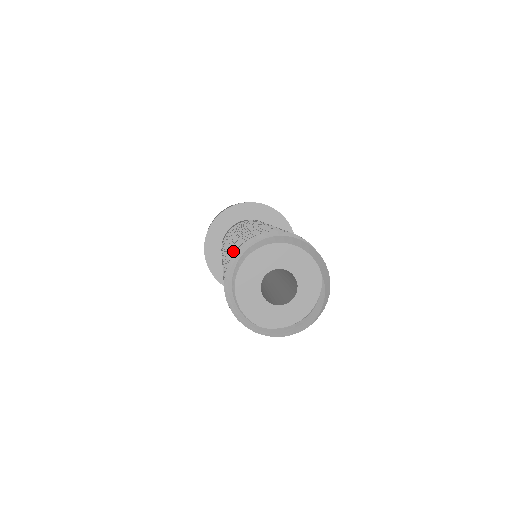
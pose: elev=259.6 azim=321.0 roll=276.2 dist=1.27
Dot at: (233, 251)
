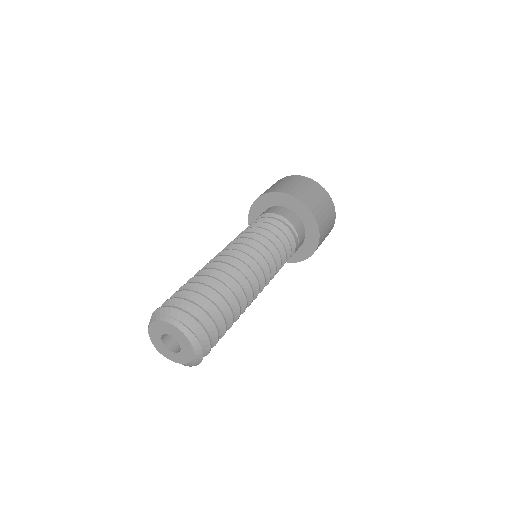
Dot at: (168, 300)
